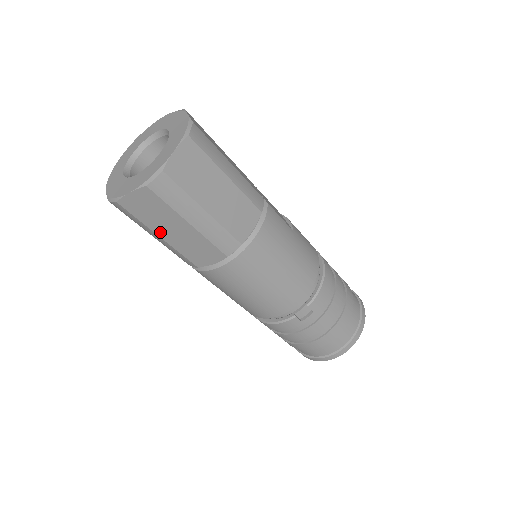
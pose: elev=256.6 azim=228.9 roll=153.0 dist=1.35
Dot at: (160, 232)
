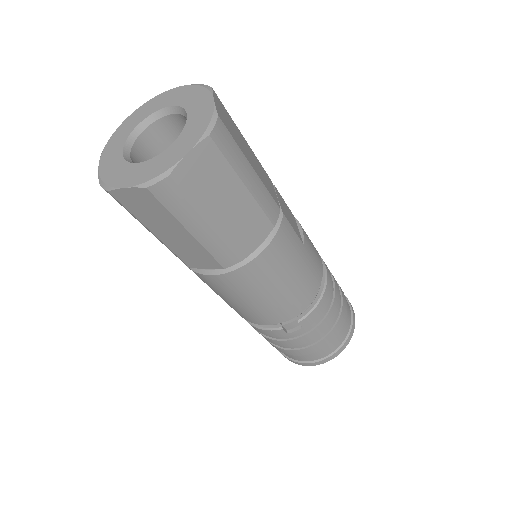
Dot at: (154, 229)
